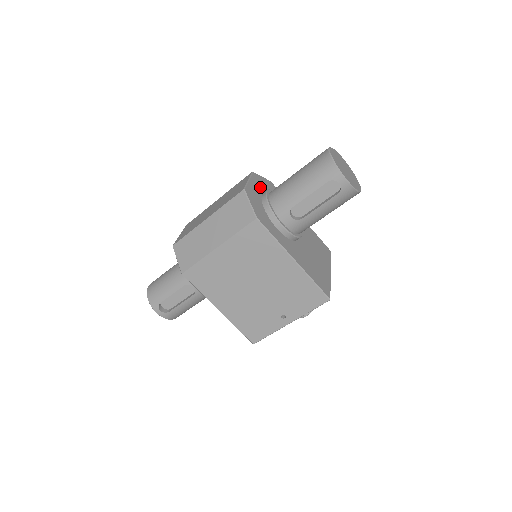
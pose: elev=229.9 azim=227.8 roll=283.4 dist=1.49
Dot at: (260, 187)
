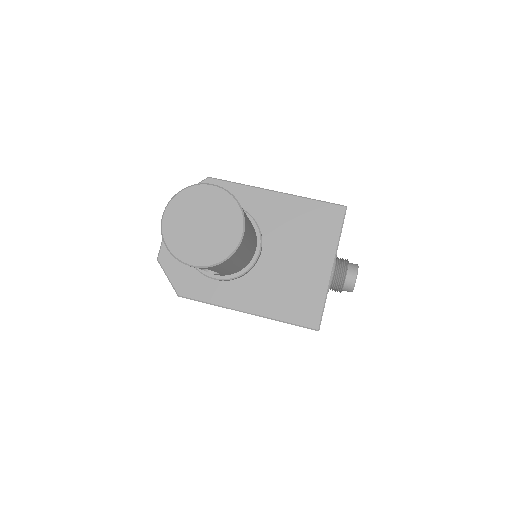
Dot at: occluded
